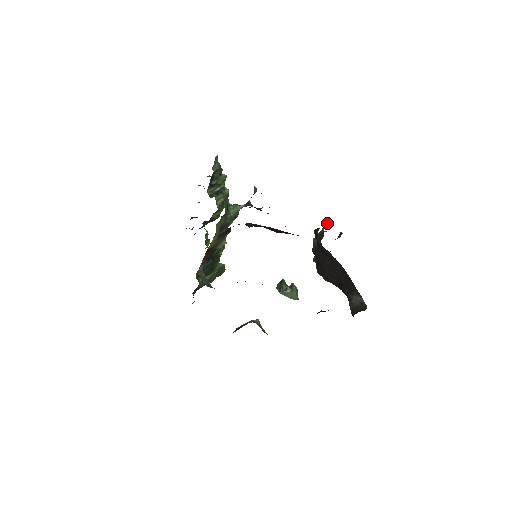
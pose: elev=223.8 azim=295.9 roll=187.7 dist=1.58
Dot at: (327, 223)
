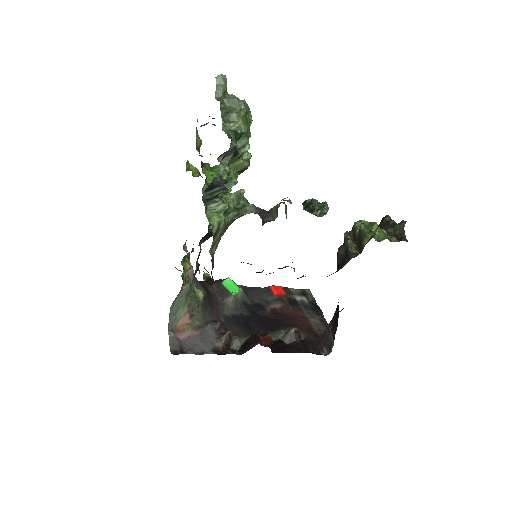
Dot at: (377, 238)
